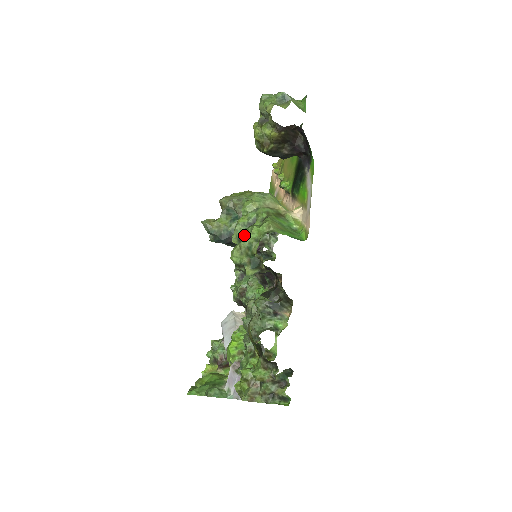
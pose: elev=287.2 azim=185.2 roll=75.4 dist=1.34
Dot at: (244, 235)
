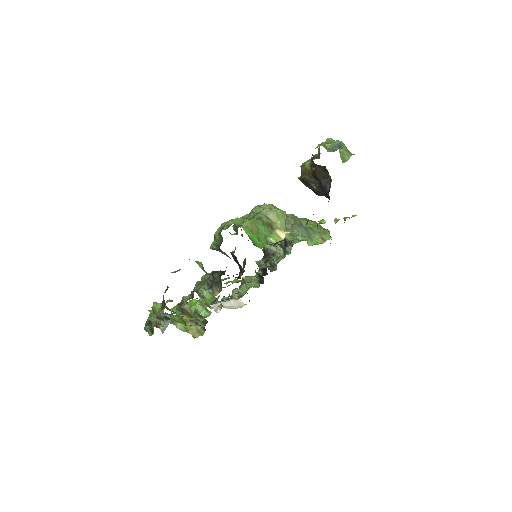
Dot at: occluded
